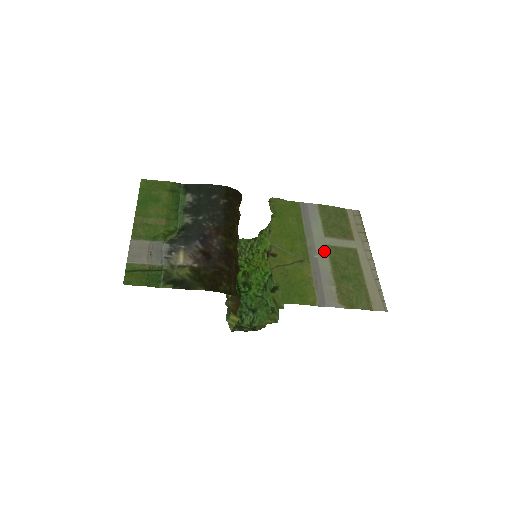
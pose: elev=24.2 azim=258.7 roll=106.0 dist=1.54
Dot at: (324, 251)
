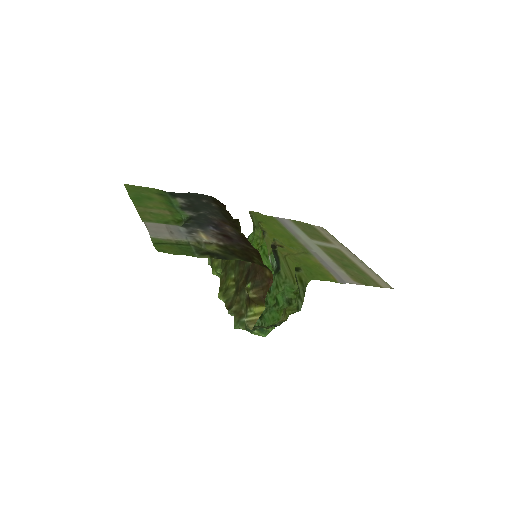
Dot at: (317, 248)
